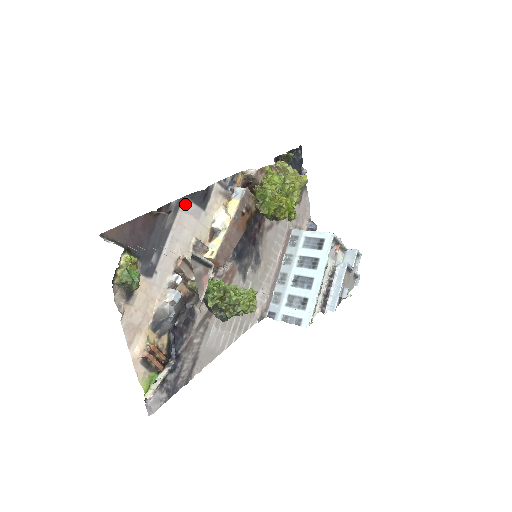
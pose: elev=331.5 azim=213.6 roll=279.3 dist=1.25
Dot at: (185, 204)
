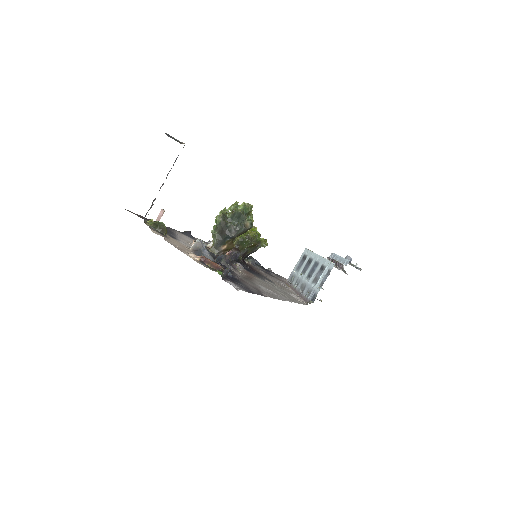
Dot at: occluded
